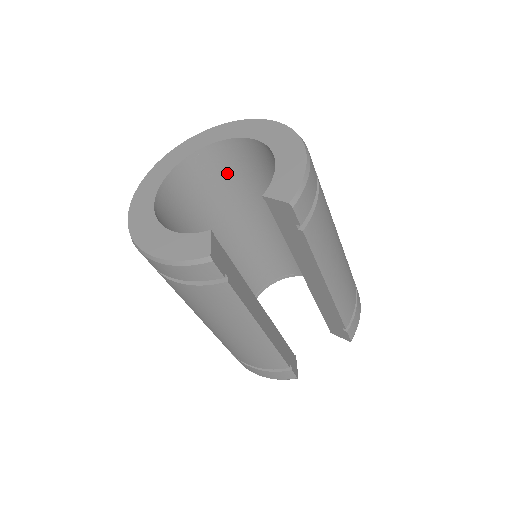
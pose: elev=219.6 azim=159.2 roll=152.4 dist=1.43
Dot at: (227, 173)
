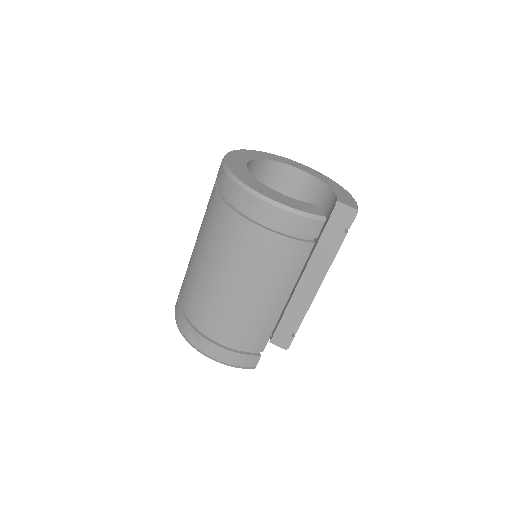
Dot at: occluded
